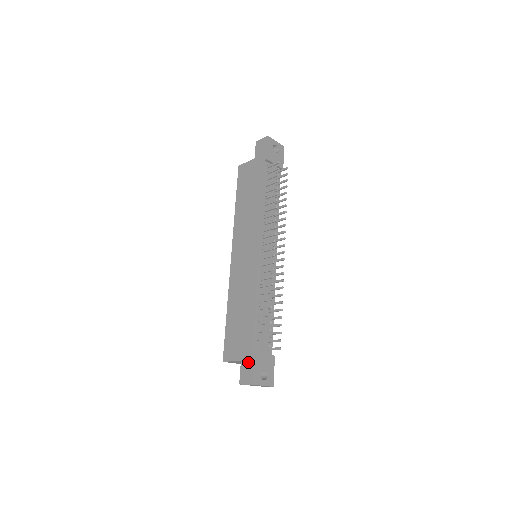
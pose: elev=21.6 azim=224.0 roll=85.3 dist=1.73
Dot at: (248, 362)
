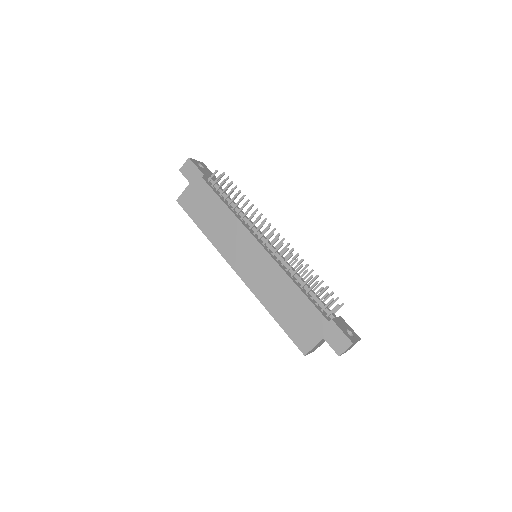
Dot at: (332, 332)
